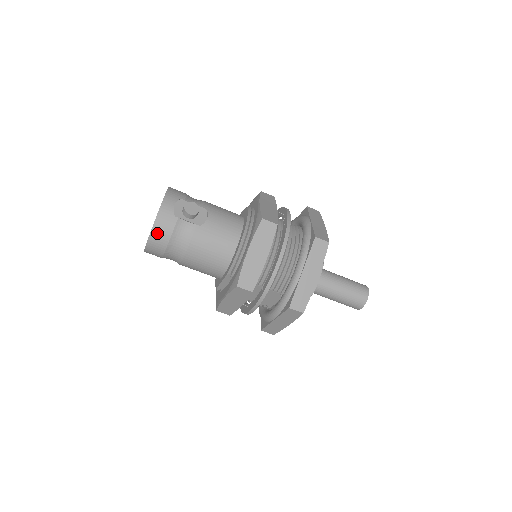
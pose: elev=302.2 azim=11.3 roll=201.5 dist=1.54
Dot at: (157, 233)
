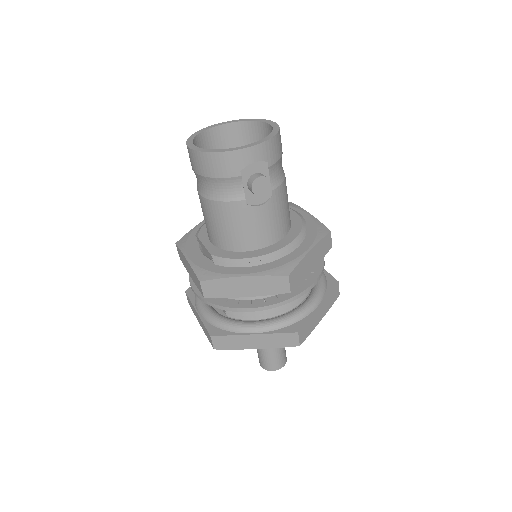
Dot at: (209, 160)
